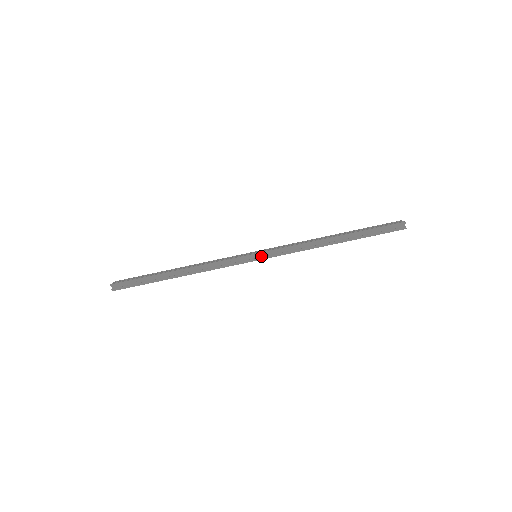
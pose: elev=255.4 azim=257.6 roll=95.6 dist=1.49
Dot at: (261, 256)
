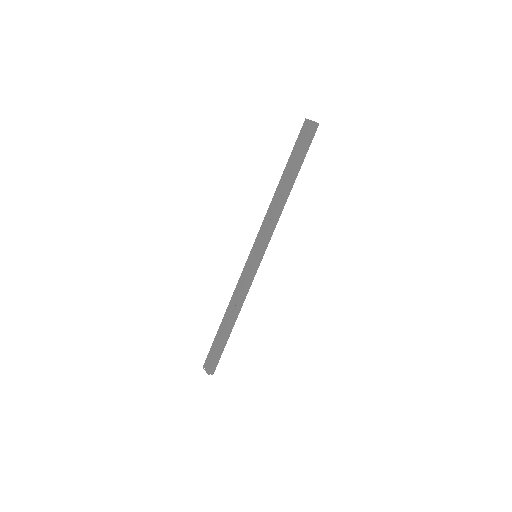
Dot at: (260, 254)
